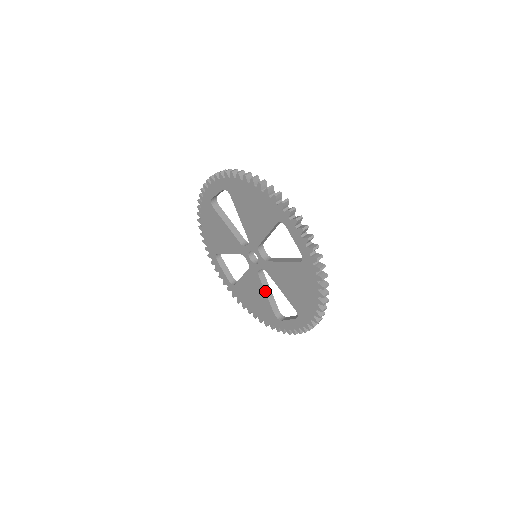
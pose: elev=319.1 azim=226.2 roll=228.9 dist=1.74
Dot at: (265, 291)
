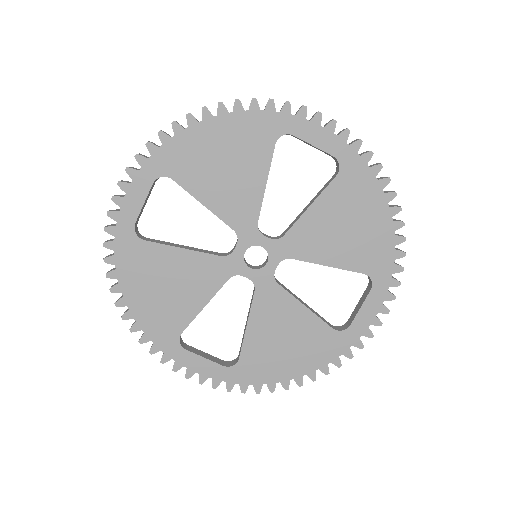
Dot at: (300, 302)
